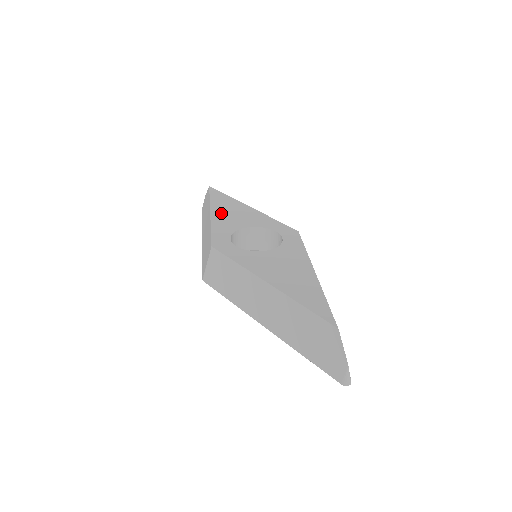
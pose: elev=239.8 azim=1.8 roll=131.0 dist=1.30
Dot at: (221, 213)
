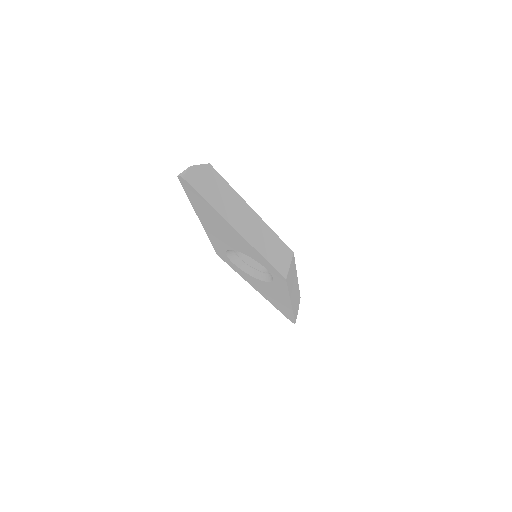
Dot at: occluded
